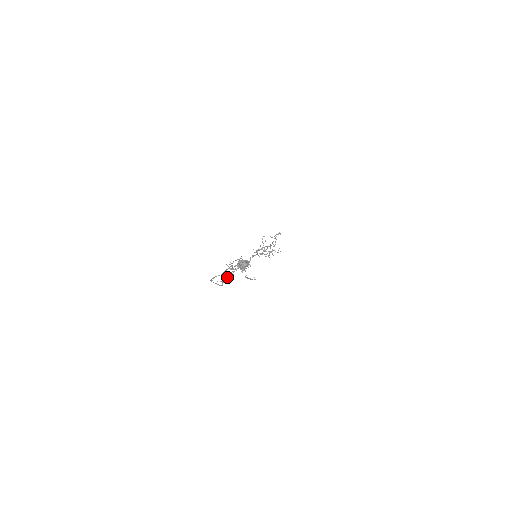
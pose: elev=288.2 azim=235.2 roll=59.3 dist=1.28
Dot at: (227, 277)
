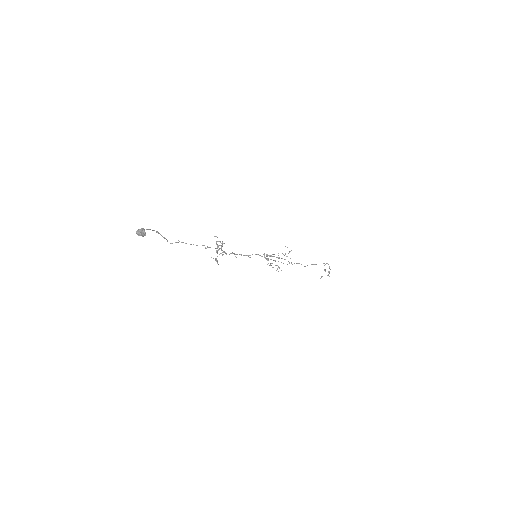
Dot at: (190, 244)
